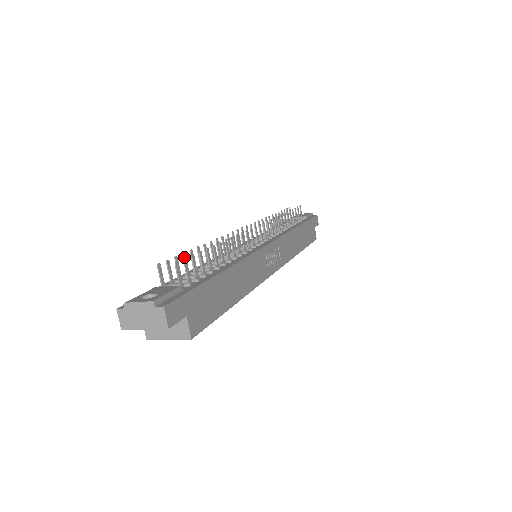
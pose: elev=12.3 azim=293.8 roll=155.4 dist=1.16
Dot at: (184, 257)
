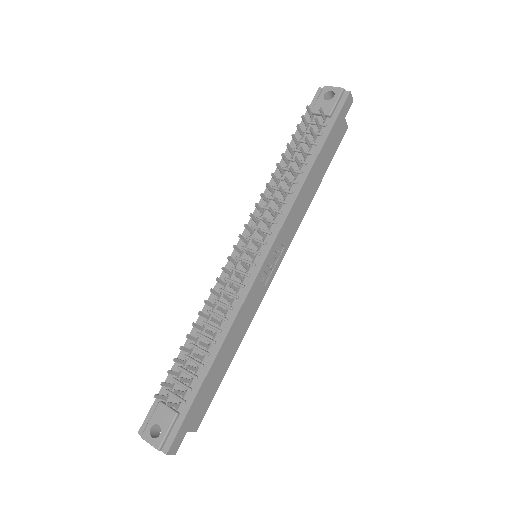
Dot at: (176, 361)
